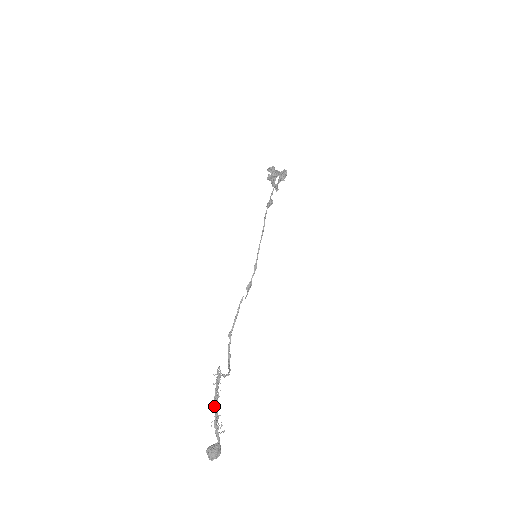
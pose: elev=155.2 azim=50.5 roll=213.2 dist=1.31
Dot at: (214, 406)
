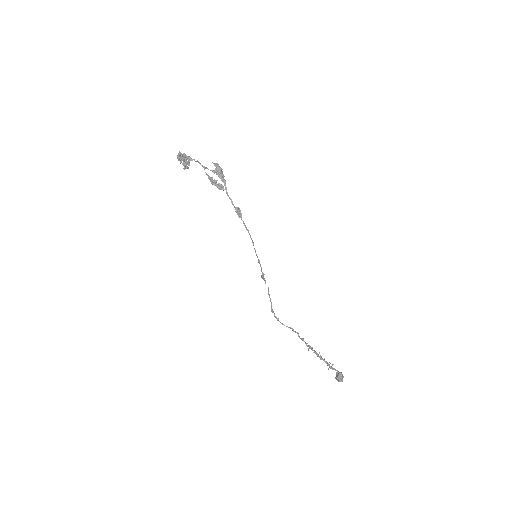
Dot at: occluded
